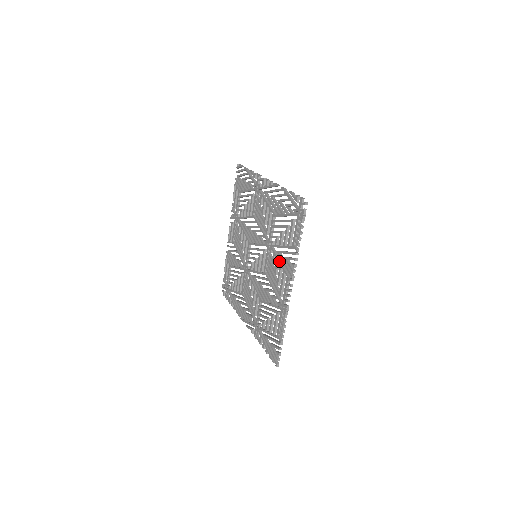
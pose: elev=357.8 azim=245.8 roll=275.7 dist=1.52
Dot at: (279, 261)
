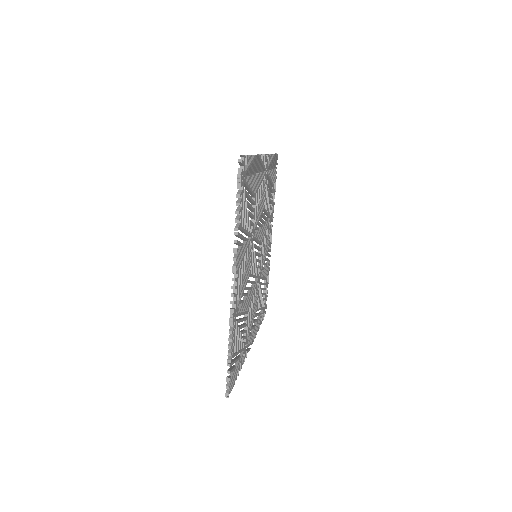
Dot at: occluded
